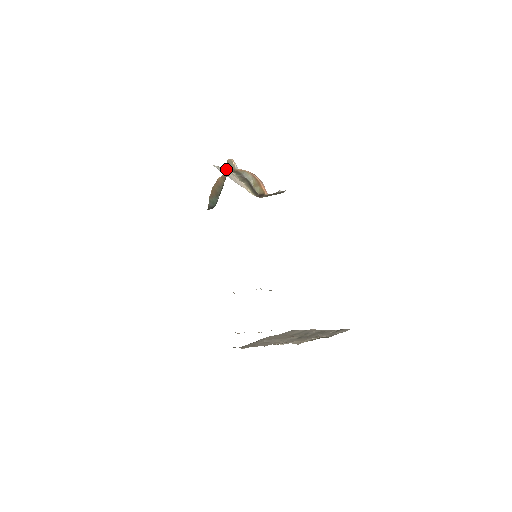
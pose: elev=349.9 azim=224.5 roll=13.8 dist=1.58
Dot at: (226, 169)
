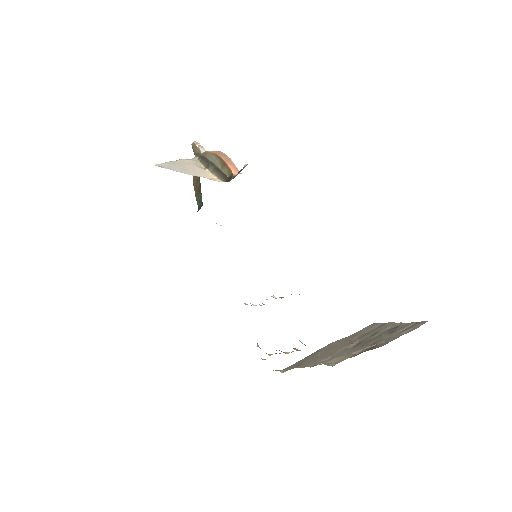
Dot at: (186, 159)
